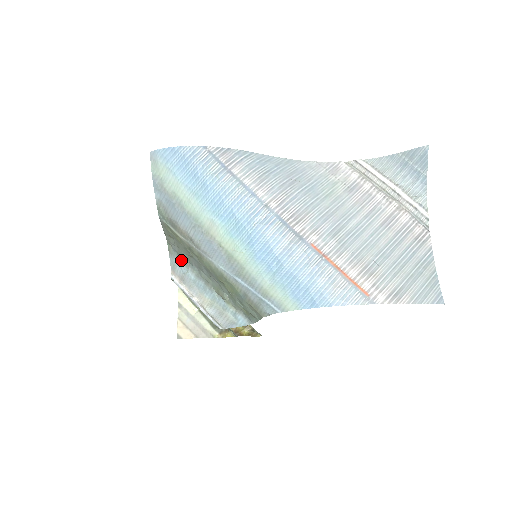
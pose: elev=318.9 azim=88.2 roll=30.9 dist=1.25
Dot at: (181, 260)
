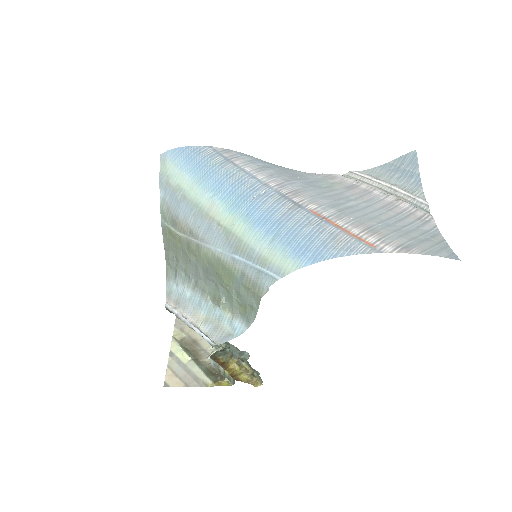
Dot at: (178, 278)
